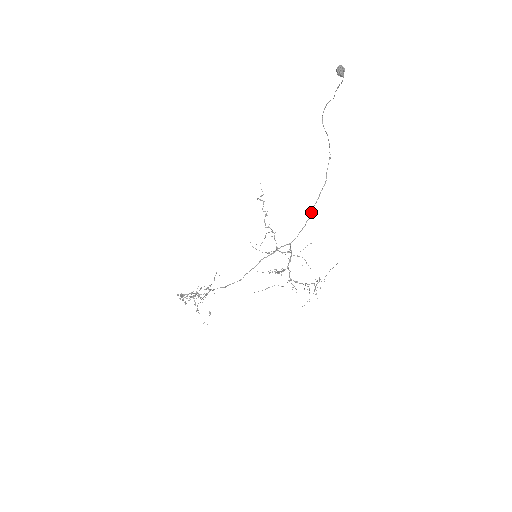
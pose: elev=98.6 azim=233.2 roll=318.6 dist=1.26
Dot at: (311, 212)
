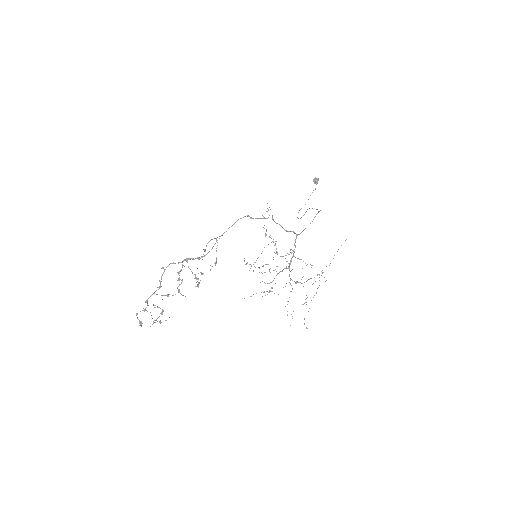
Dot at: occluded
